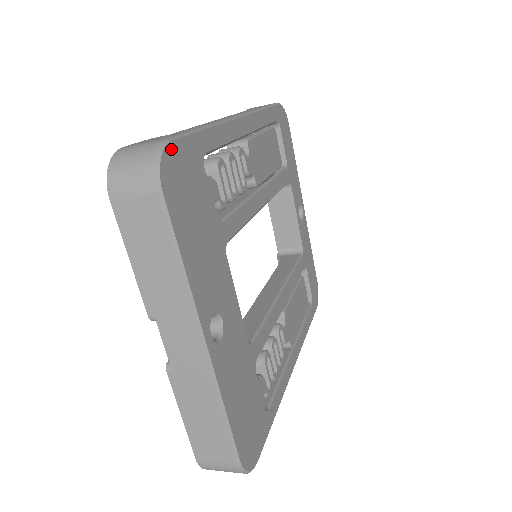
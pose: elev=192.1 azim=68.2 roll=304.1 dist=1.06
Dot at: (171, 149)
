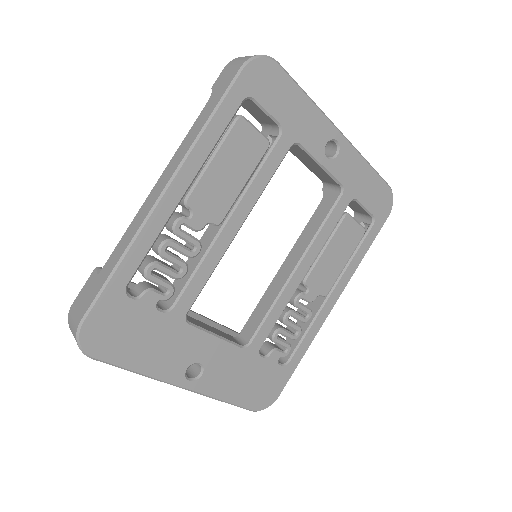
Dot at: (86, 327)
